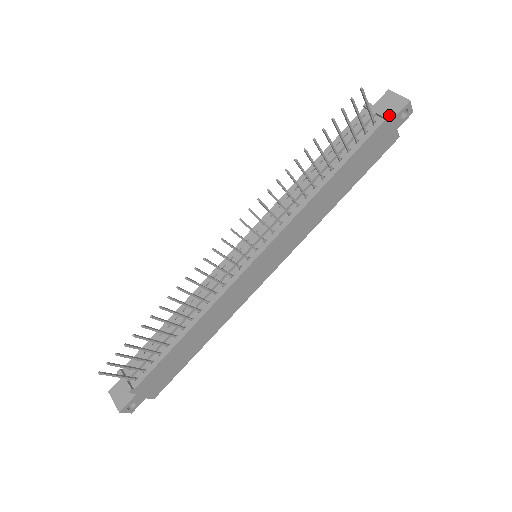
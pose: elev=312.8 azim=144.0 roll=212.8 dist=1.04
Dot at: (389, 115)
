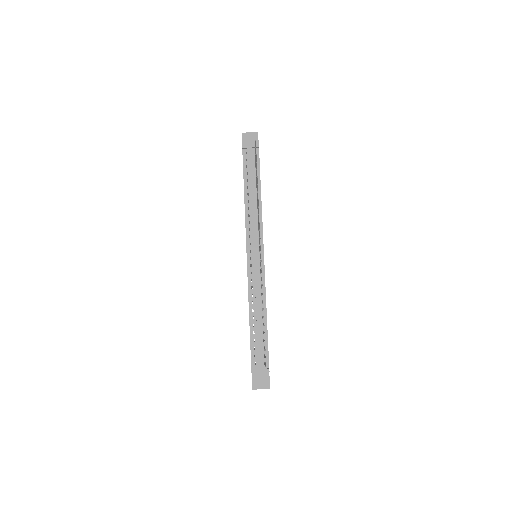
Dot at: occluded
